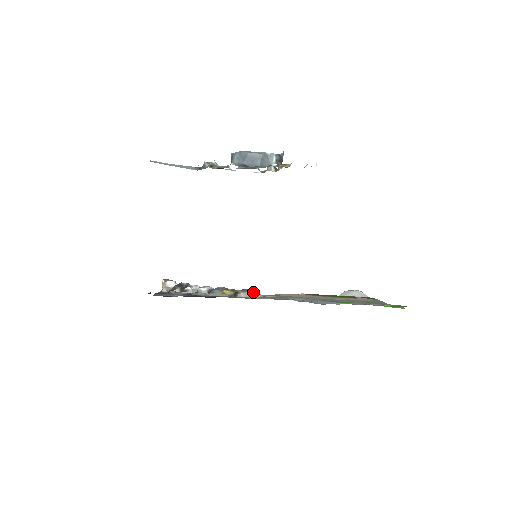
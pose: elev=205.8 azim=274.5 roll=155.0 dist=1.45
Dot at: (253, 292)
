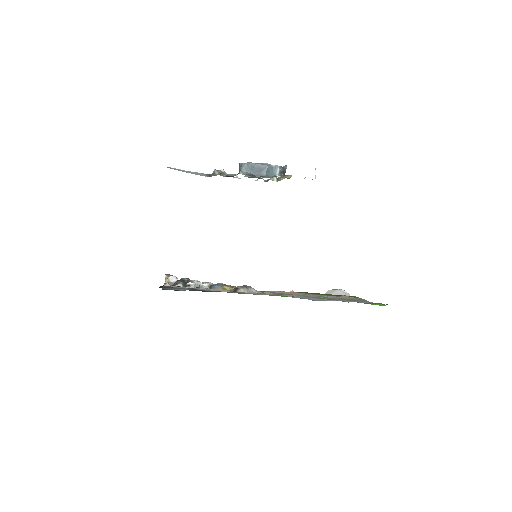
Dot at: (251, 288)
